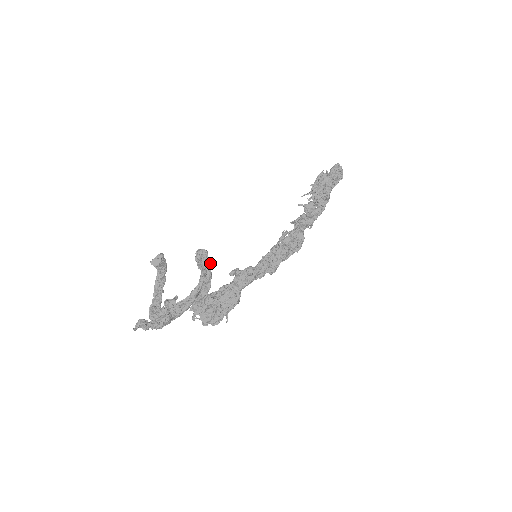
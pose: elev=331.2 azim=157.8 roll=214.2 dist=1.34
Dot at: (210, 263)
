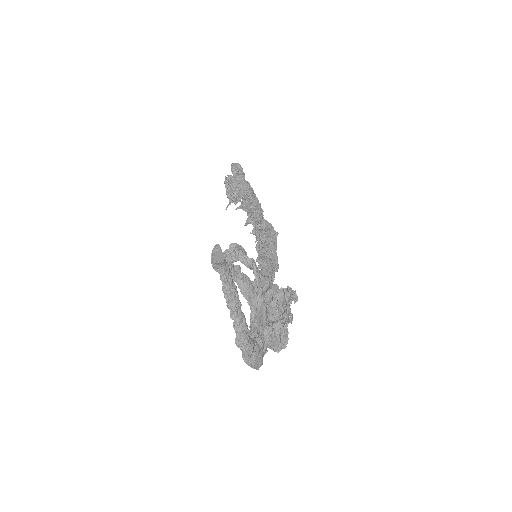
Dot at: (240, 267)
